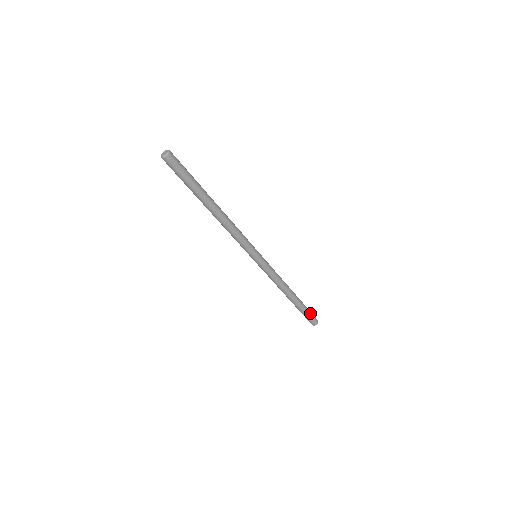
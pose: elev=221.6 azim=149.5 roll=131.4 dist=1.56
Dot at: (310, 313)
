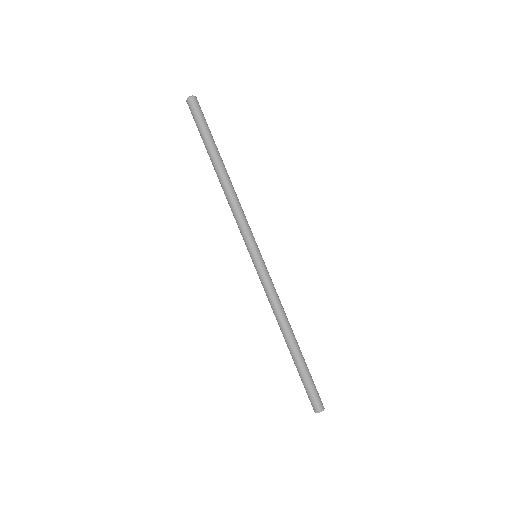
Dot at: (313, 386)
